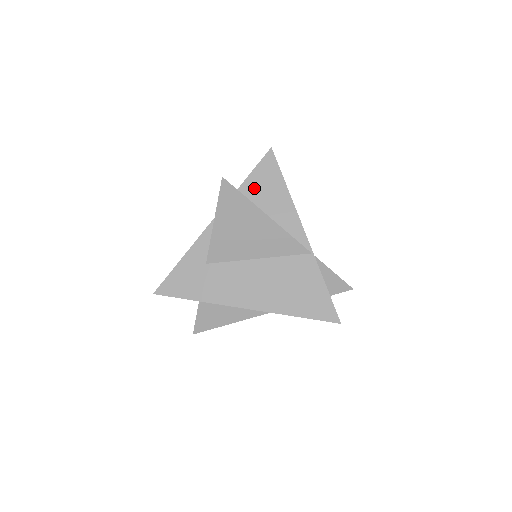
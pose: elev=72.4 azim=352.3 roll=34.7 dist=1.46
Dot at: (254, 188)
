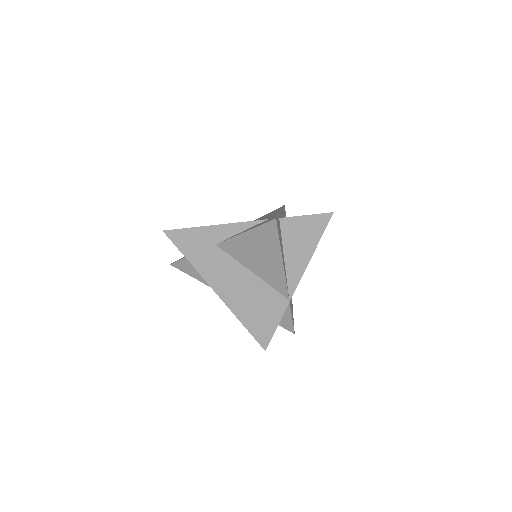
Dot at: (294, 227)
